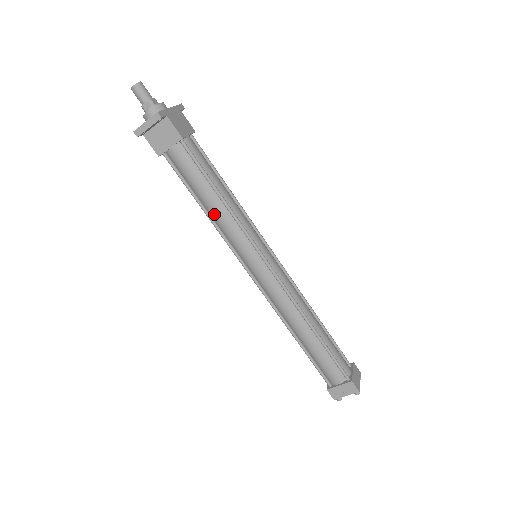
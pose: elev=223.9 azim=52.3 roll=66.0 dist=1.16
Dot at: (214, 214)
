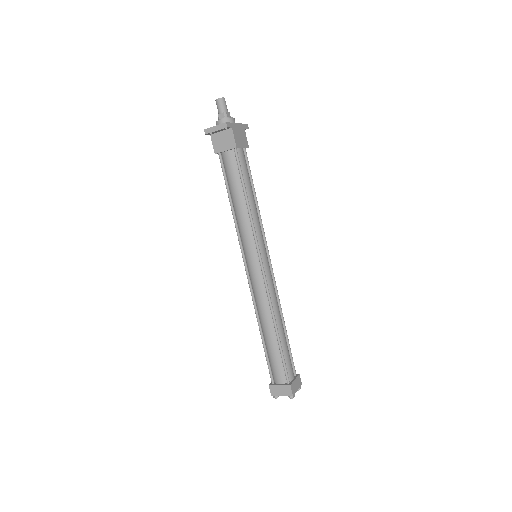
Dot at: (237, 211)
